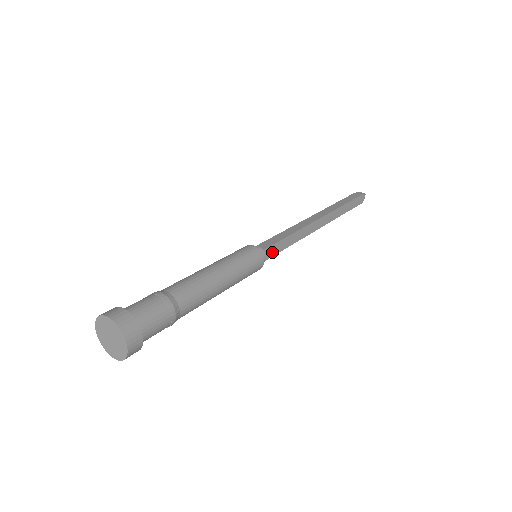
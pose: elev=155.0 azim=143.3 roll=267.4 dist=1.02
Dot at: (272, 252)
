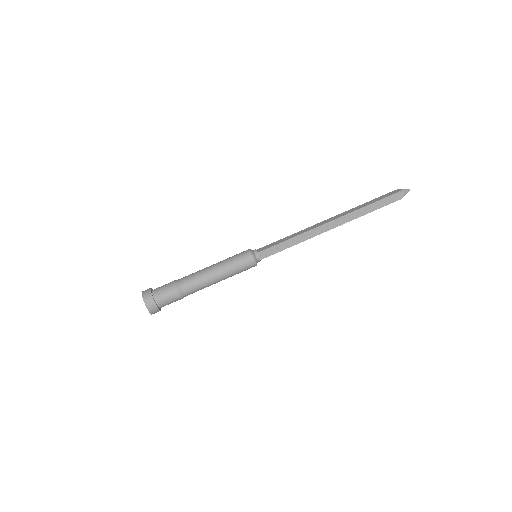
Dot at: (269, 254)
